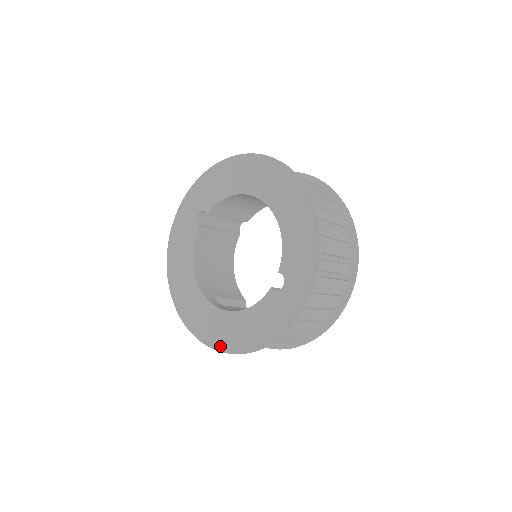
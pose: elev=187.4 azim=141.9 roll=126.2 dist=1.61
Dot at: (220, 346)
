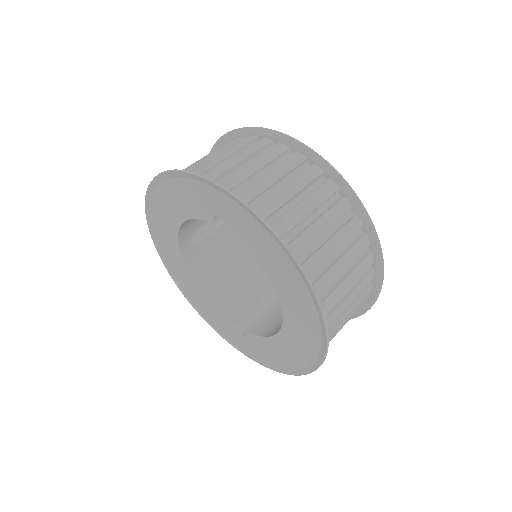
Dot at: (171, 271)
